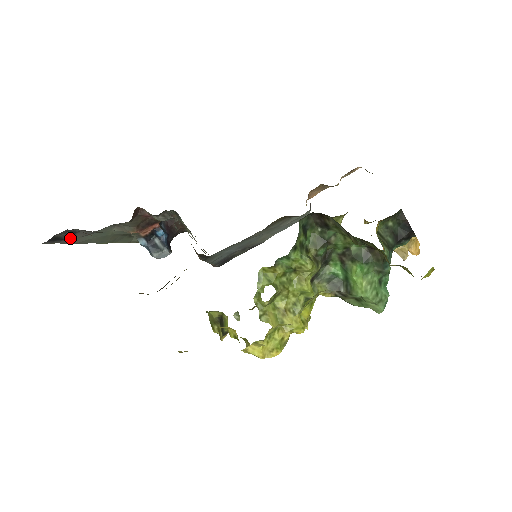
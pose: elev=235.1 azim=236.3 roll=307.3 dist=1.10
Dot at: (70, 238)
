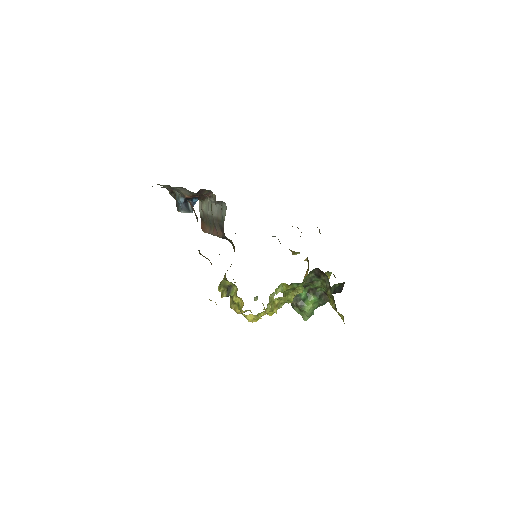
Dot at: occluded
